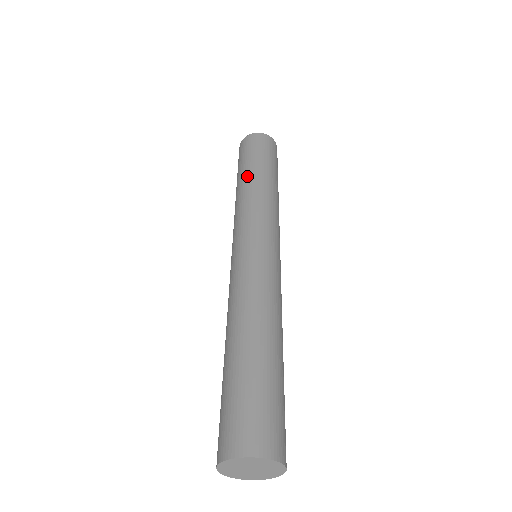
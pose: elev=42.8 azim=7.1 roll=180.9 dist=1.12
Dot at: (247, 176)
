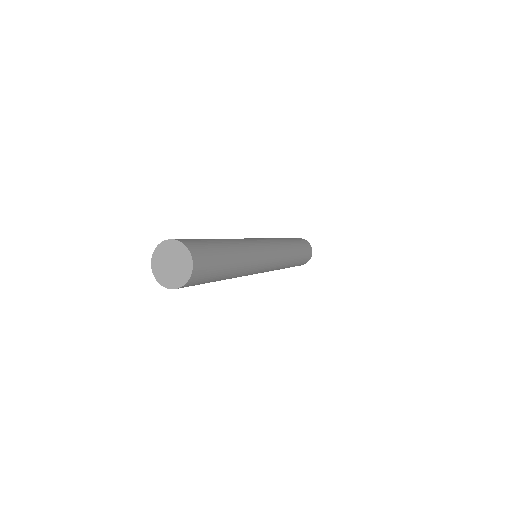
Dot at: occluded
